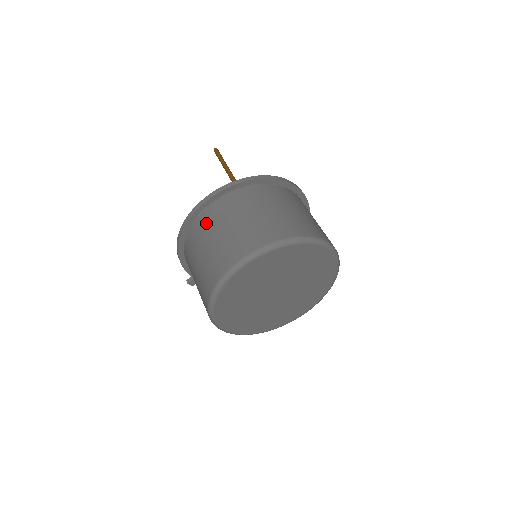
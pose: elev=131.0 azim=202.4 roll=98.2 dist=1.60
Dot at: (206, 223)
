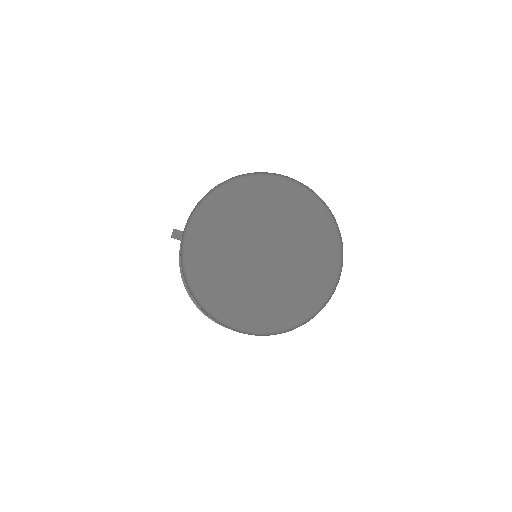
Dot at: occluded
